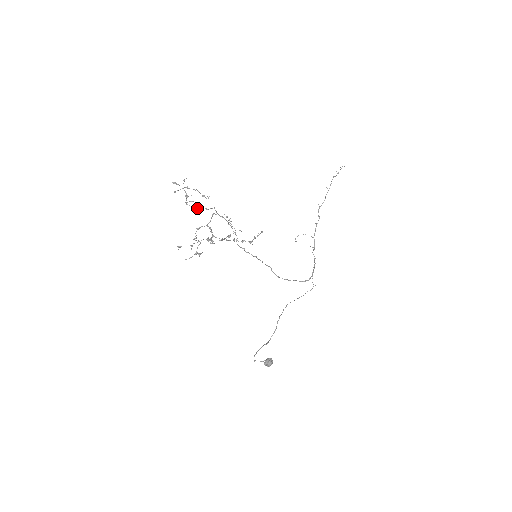
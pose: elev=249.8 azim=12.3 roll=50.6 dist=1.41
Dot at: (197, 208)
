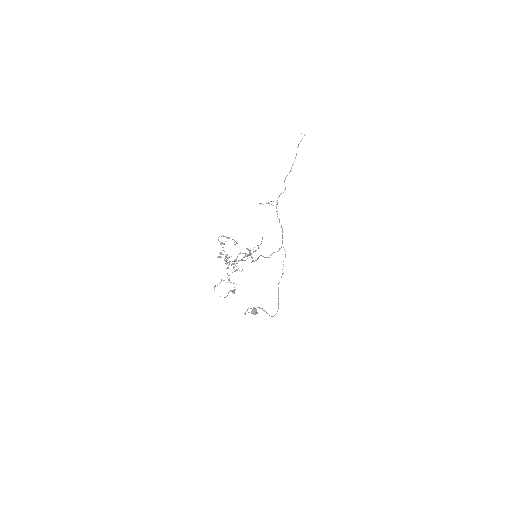
Dot at: occluded
